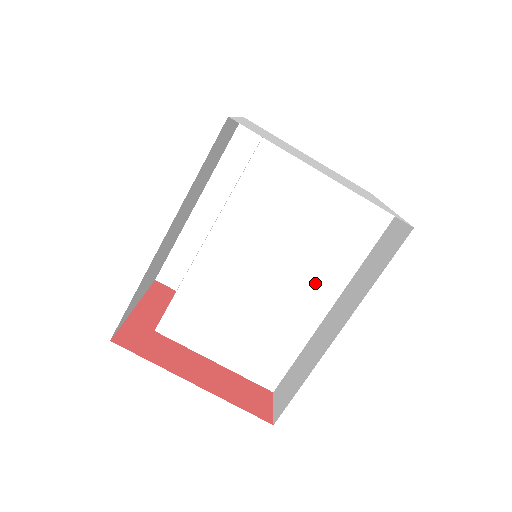
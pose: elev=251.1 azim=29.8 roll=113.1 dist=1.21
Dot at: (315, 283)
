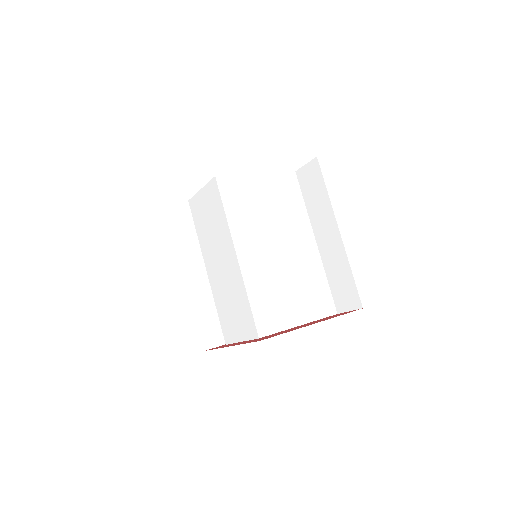
Dot at: (299, 233)
